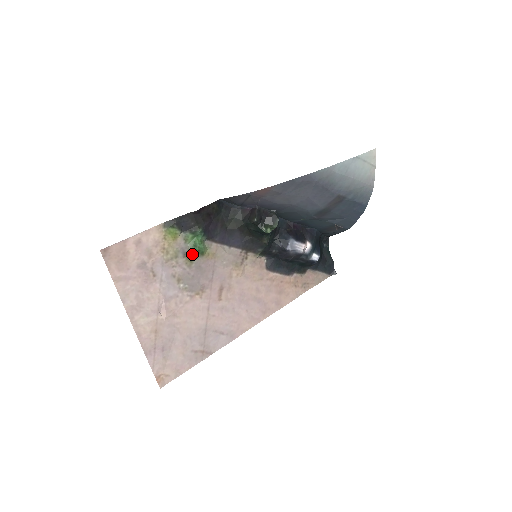
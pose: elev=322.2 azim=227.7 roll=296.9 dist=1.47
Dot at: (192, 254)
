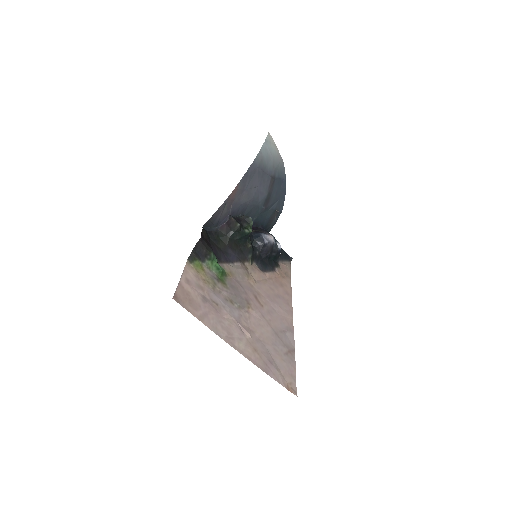
Dot at: (220, 278)
